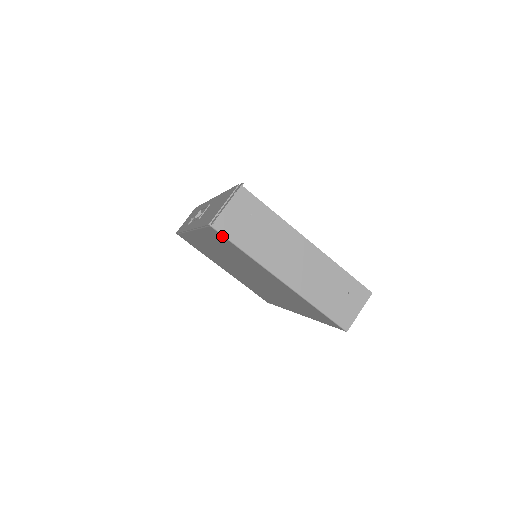
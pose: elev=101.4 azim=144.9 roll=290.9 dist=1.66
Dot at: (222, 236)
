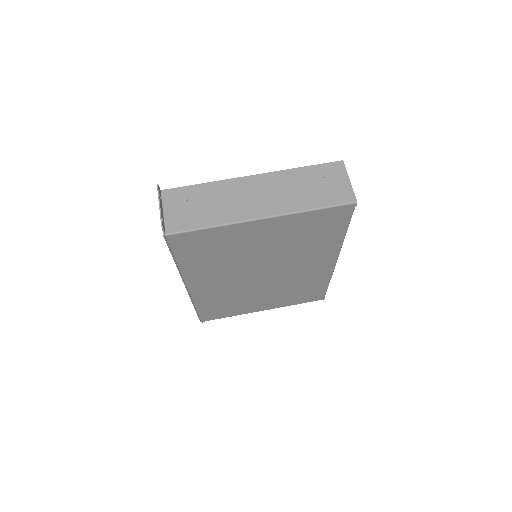
Dot at: (183, 235)
